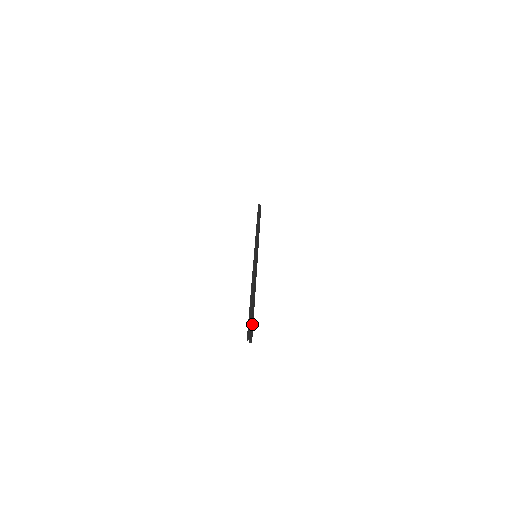
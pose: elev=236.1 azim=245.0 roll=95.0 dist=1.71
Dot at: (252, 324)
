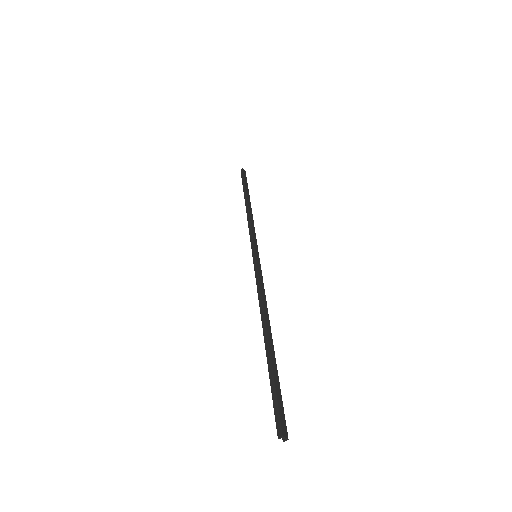
Dot at: (279, 397)
